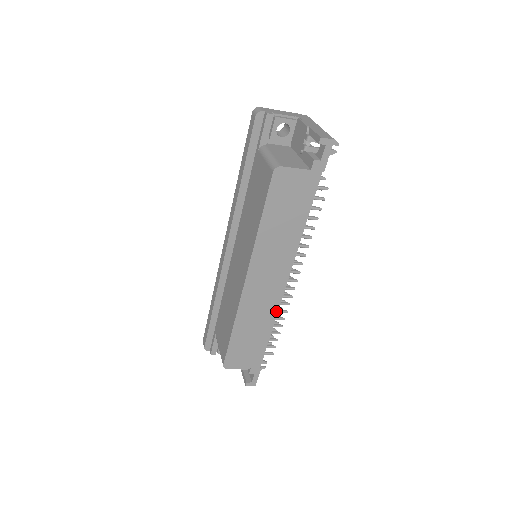
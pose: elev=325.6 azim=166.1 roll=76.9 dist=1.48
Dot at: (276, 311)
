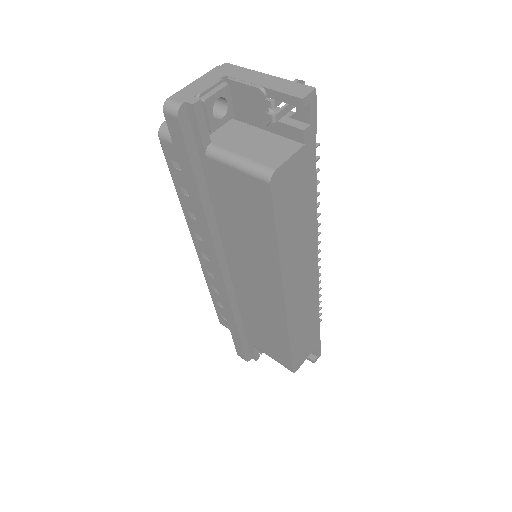
Dot at: (317, 293)
